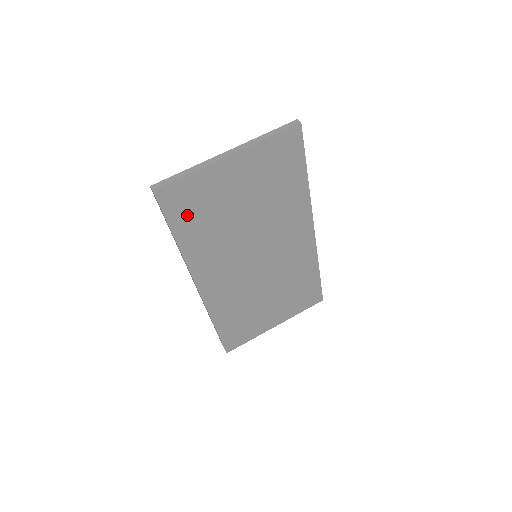
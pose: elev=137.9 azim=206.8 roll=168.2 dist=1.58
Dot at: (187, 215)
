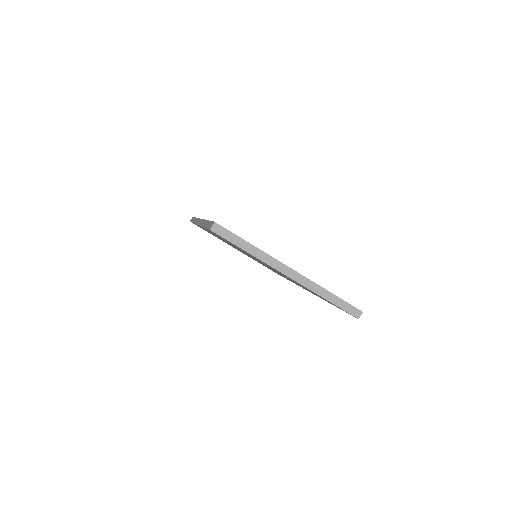
Dot at: occluded
